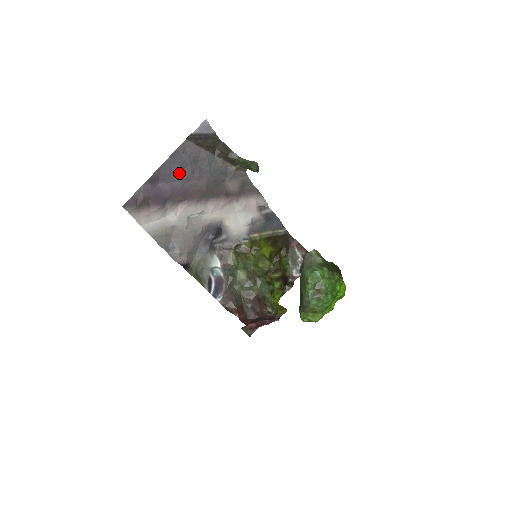
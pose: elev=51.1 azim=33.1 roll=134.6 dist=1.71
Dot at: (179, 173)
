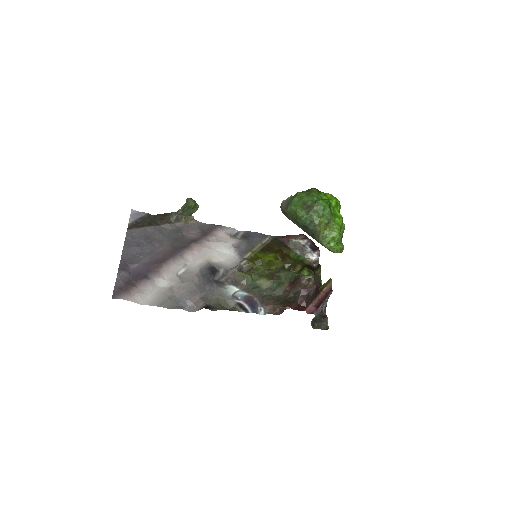
Dot at: (141, 252)
